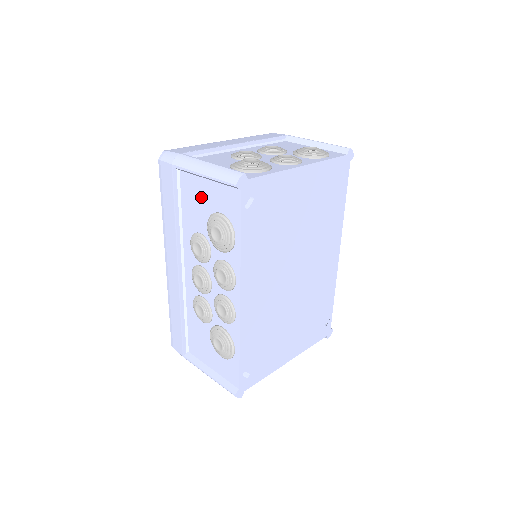
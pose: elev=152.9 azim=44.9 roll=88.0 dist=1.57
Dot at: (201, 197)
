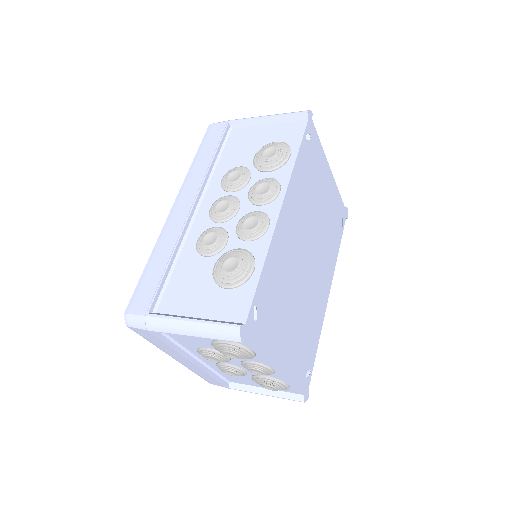
Dot at: (254, 139)
